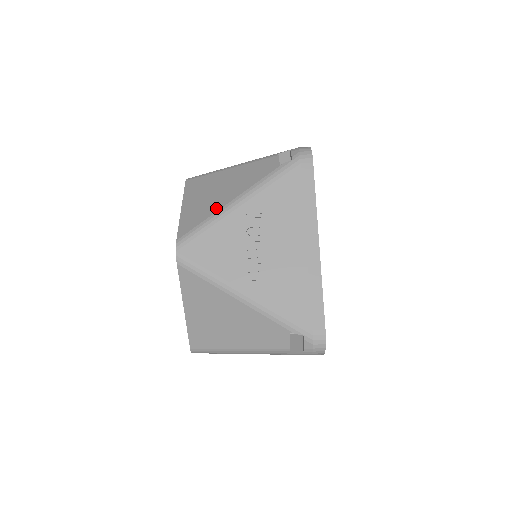
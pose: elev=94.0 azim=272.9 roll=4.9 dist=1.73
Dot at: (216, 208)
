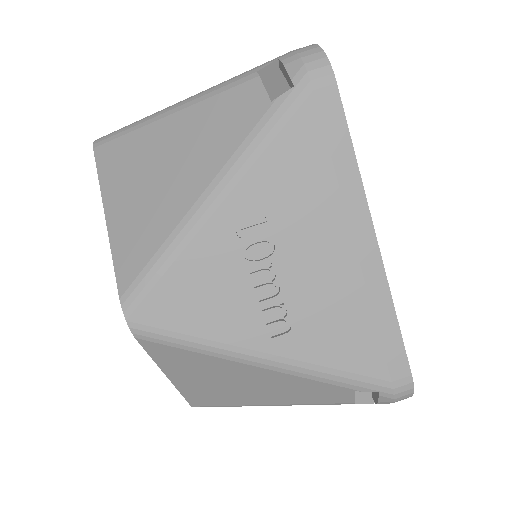
Dot at: (172, 218)
